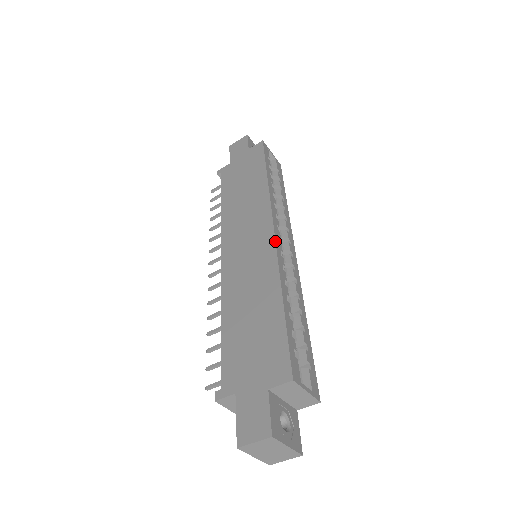
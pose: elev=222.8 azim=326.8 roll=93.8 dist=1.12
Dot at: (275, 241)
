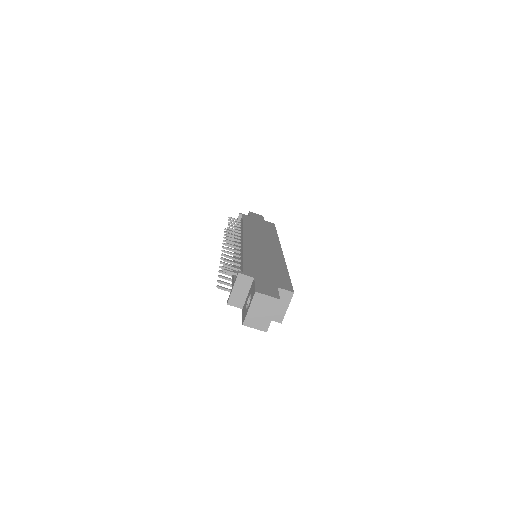
Dot at: occluded
